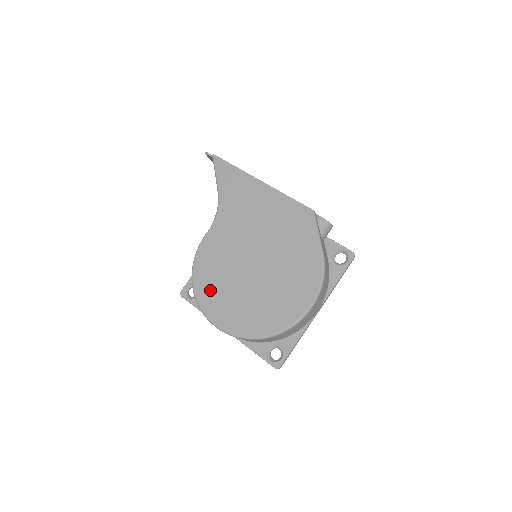
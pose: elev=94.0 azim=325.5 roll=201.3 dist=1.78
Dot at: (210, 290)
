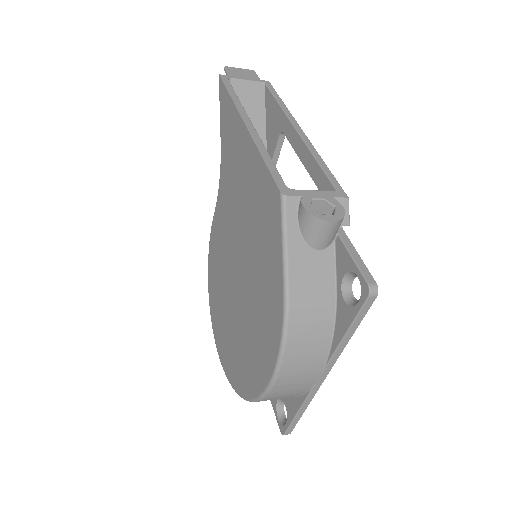
Dot at: (215, 298)
